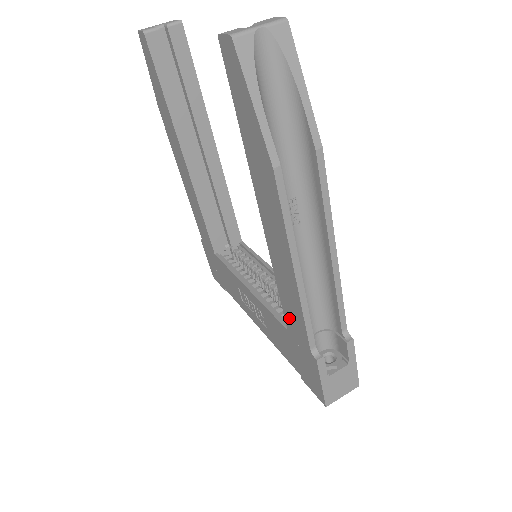
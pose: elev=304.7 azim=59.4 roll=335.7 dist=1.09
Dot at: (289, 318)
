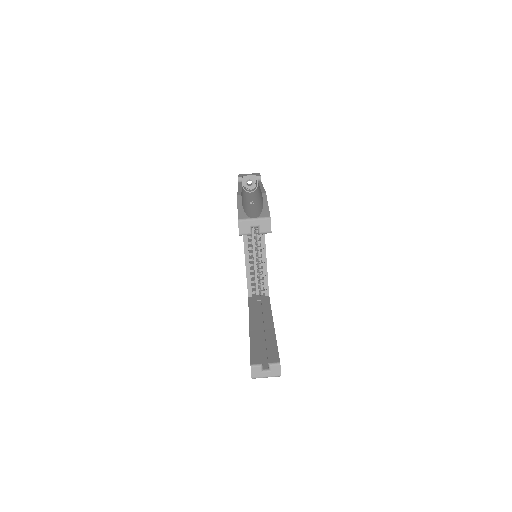
Dot at: occluded
